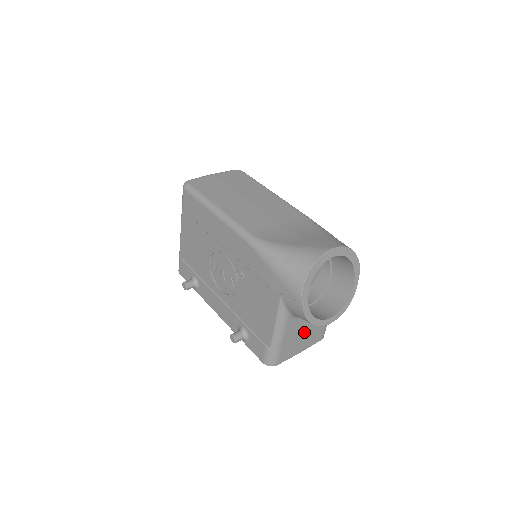
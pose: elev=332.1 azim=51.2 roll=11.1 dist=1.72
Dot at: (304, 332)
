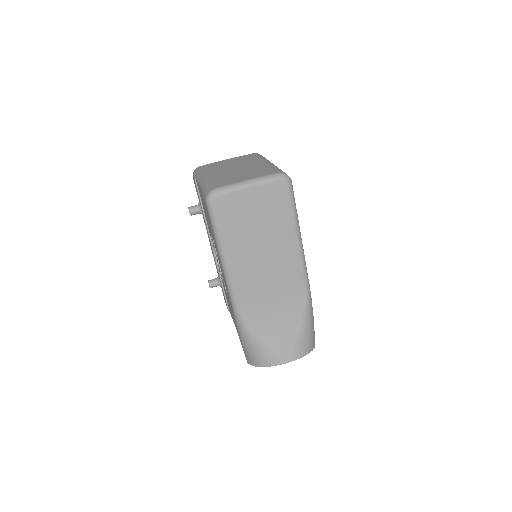
Dot at: occluded
